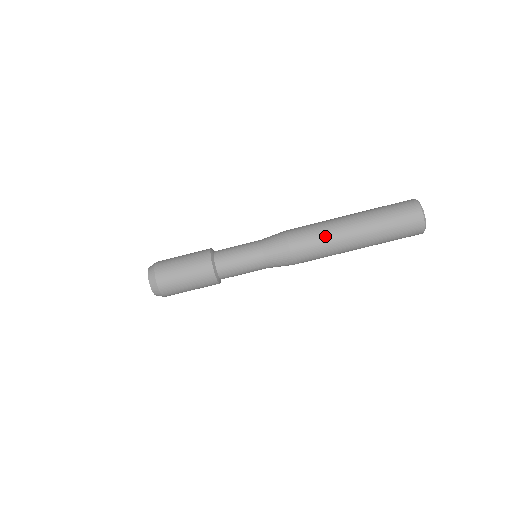
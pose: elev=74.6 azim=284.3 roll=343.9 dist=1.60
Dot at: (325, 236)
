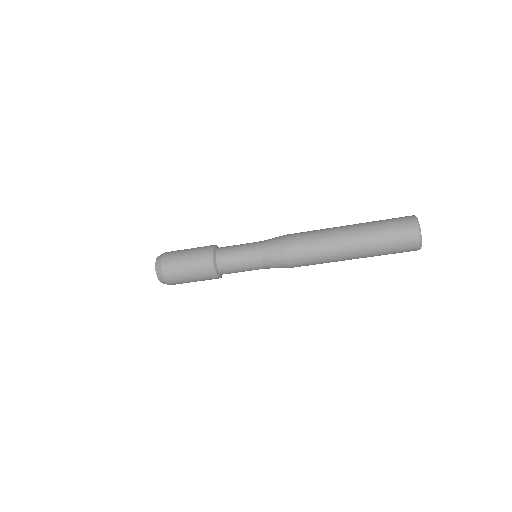
Dot at: (323, 258)
